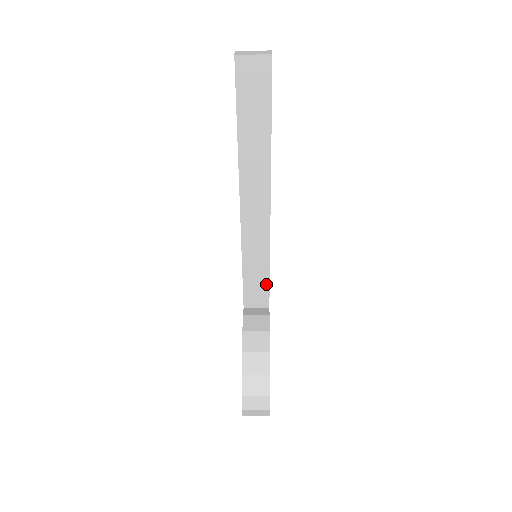
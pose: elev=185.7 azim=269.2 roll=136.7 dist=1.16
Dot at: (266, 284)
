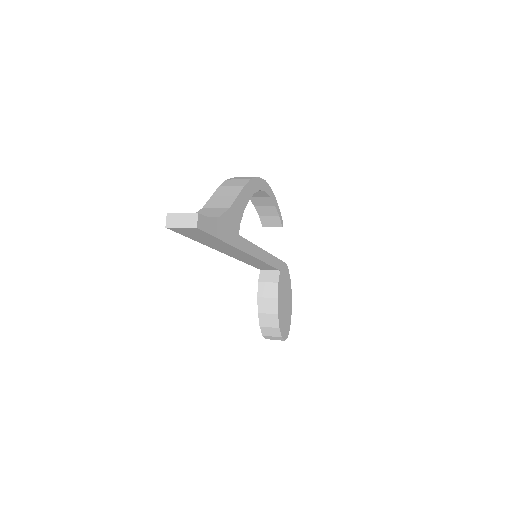
Dot at: (271, 267)
